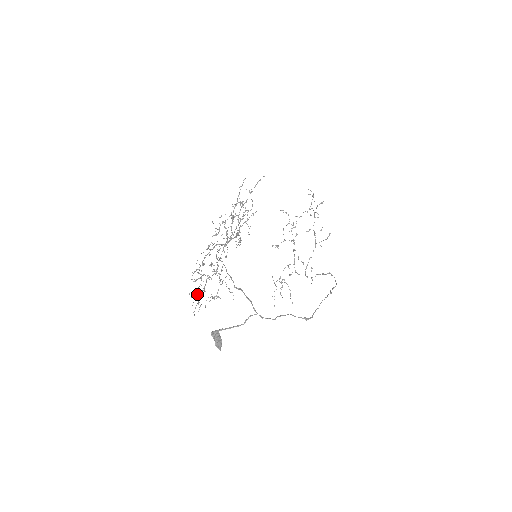
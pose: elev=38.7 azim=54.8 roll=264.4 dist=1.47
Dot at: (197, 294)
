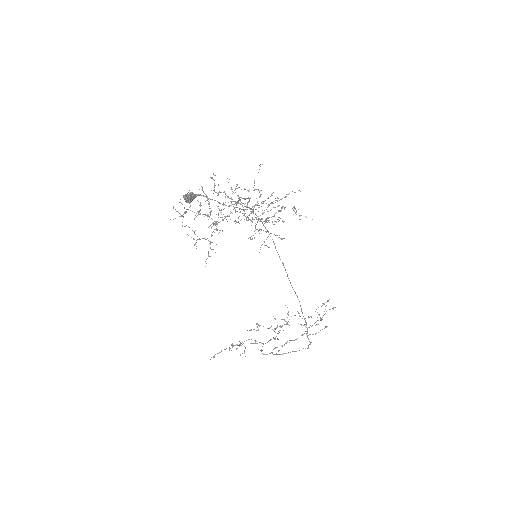
Dot at: occluded
